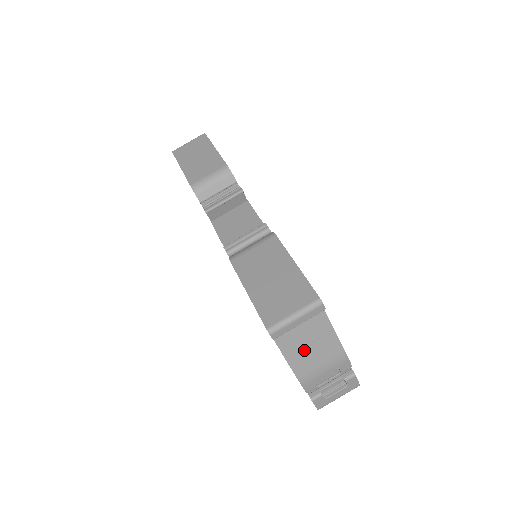
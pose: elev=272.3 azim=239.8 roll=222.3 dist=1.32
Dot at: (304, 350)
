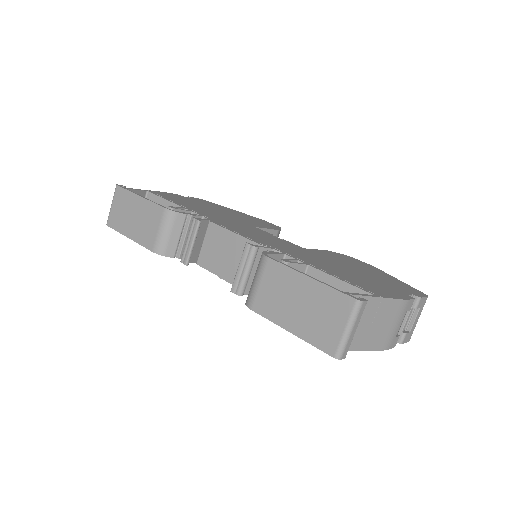
Dot at: (371, 332)
